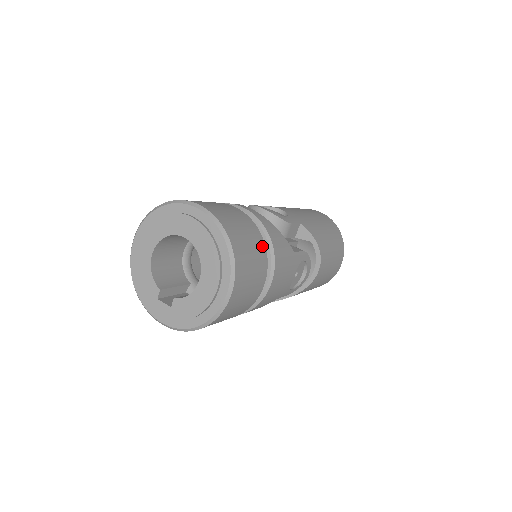
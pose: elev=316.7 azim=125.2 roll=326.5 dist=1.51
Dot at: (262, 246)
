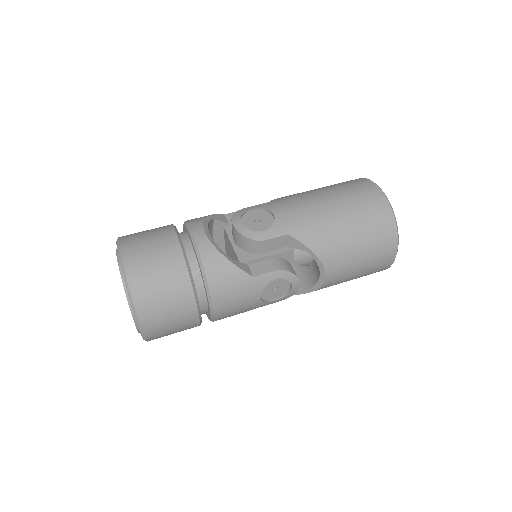
Dot at: (186, 286)
